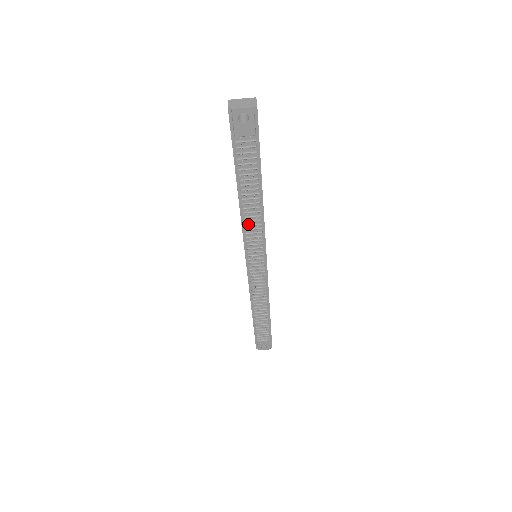
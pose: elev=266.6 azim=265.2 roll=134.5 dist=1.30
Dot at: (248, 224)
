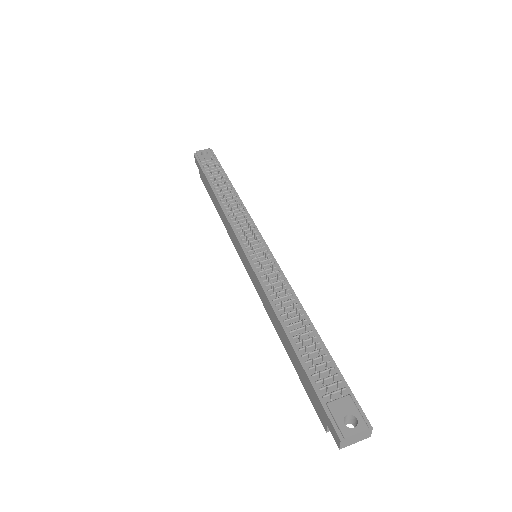
Dot at: (230, 211)
